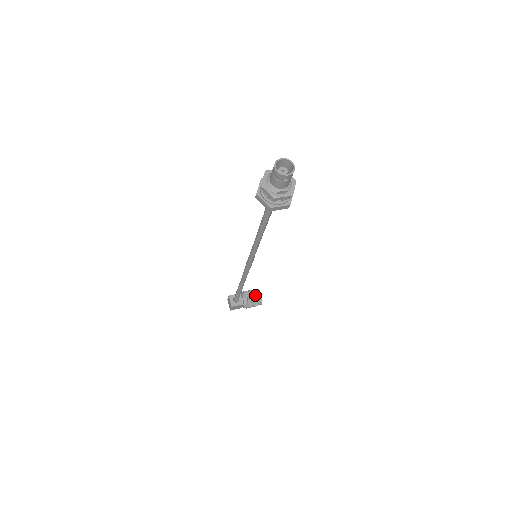
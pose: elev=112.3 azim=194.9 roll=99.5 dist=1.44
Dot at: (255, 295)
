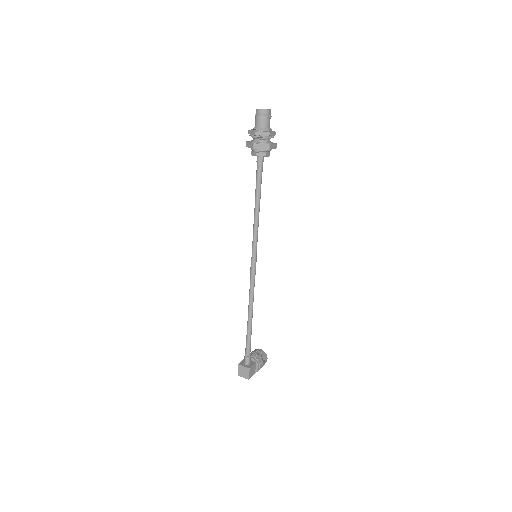
Dot at: (257, 351)
